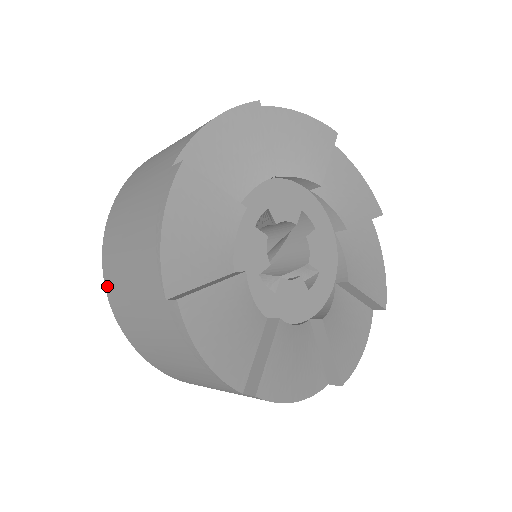
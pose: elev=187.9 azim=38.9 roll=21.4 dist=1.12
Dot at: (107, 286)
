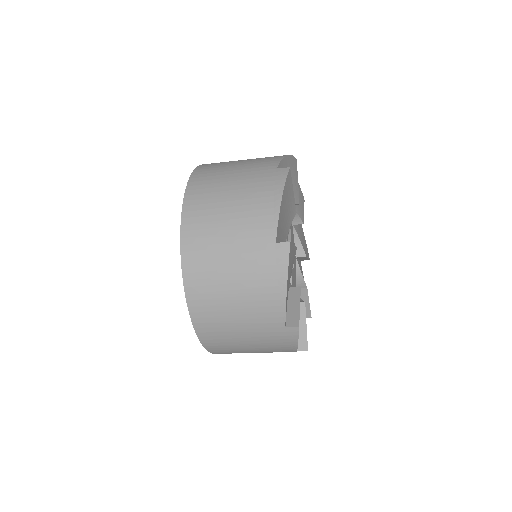
Dot at: (196, 320)
